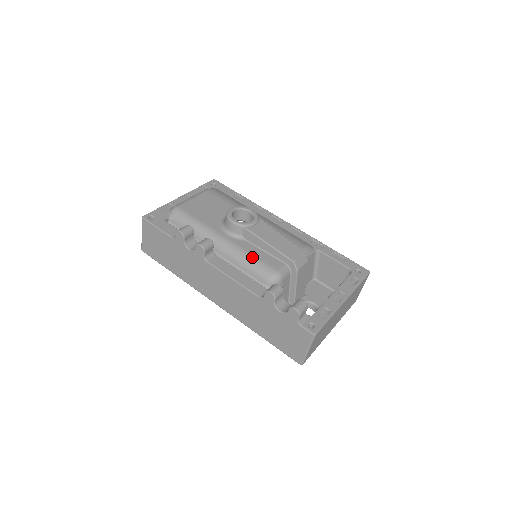
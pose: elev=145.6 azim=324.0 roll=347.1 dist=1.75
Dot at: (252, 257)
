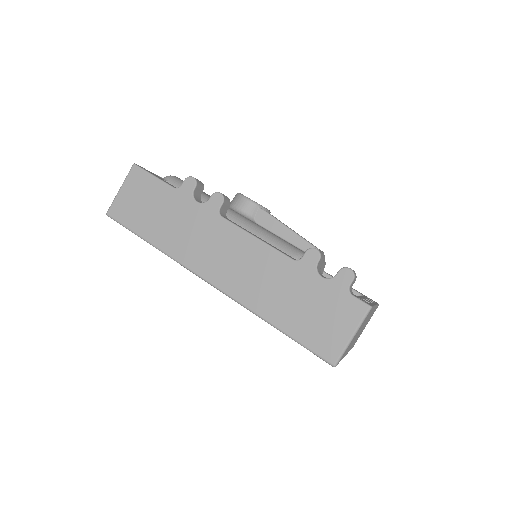
Dot at: (271, 234)
